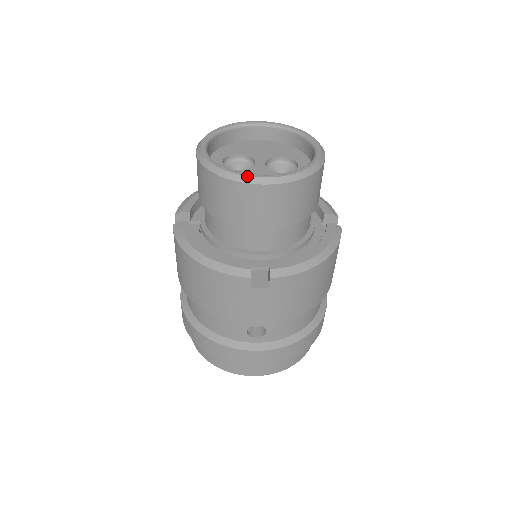
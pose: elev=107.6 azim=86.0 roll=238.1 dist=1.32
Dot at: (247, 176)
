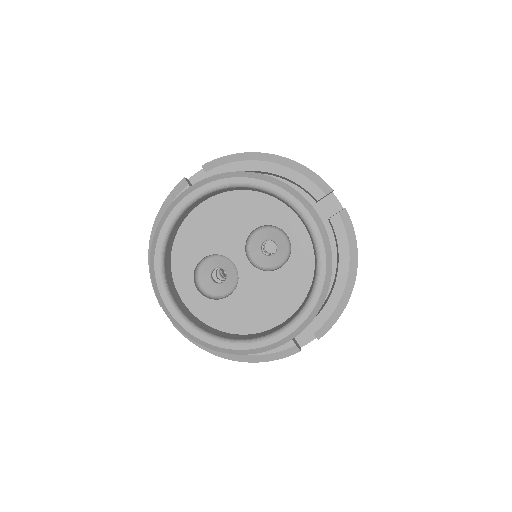
Dot at: (268, 346)
